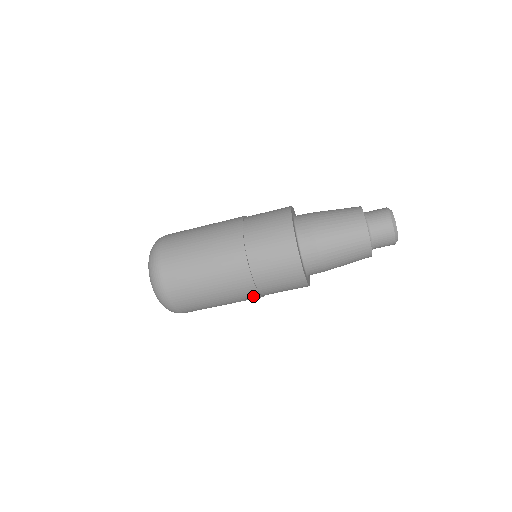
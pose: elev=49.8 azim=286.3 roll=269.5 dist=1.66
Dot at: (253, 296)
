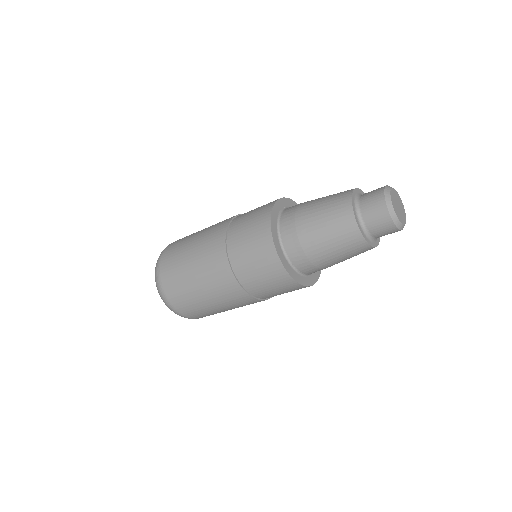
Dot at: occluded
